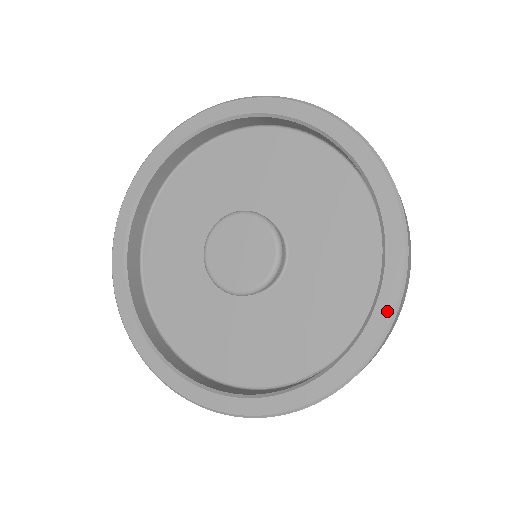
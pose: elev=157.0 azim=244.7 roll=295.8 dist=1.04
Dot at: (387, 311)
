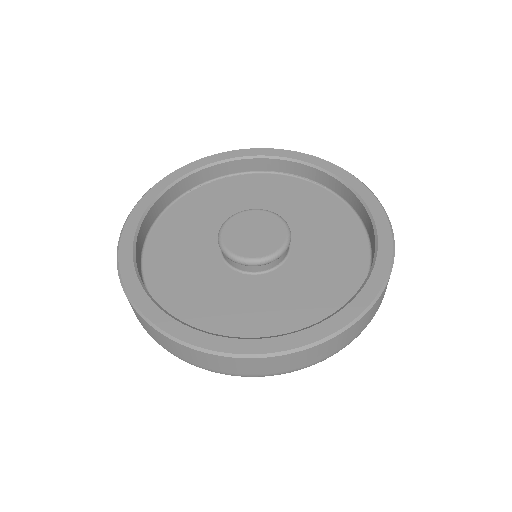
Dot at: (388, 244)
